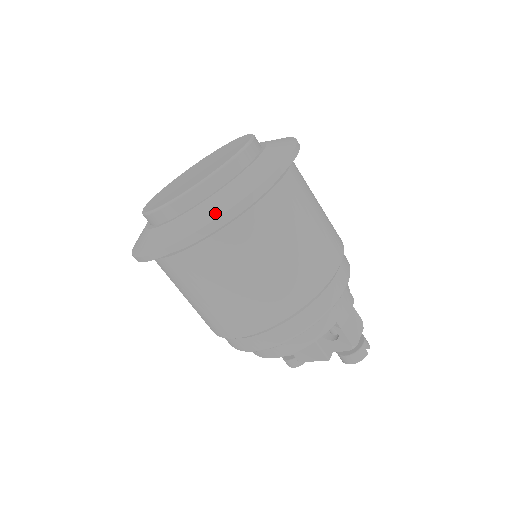
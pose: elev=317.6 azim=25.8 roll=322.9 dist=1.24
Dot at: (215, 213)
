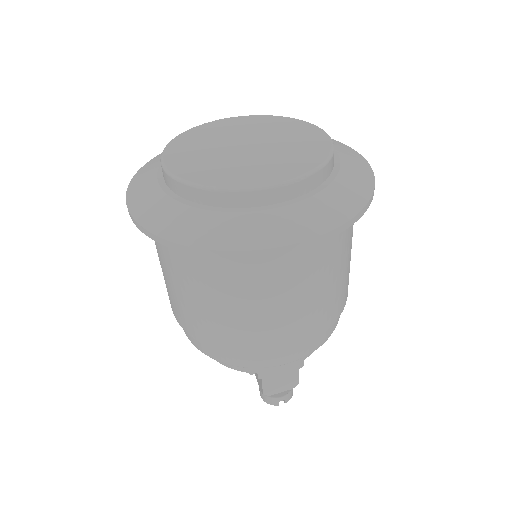
Dot at: (173, 233)
